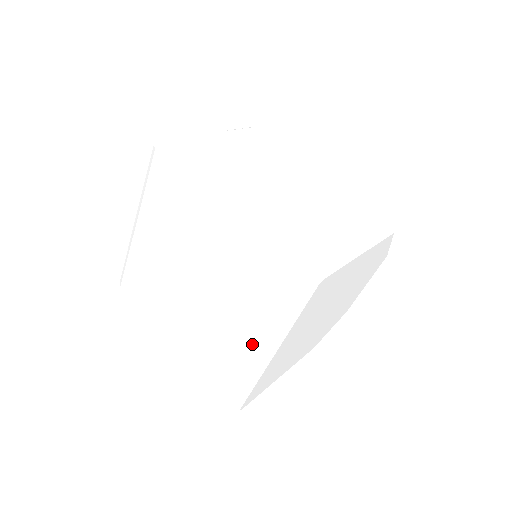
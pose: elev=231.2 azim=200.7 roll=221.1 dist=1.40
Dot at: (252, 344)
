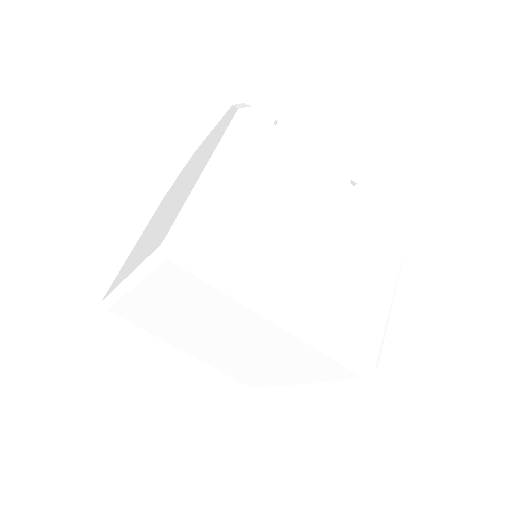
Dot at: (287, 379)
